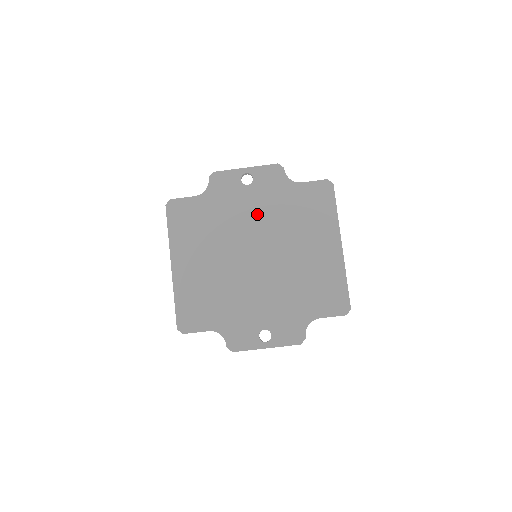
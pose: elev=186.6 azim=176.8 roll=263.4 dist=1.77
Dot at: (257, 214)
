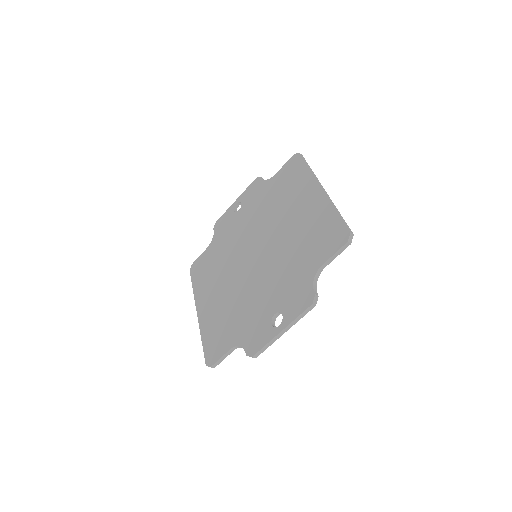
Dot at: (249, 224)
